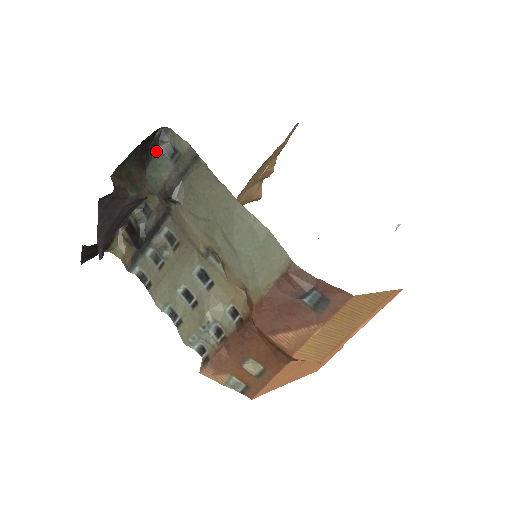
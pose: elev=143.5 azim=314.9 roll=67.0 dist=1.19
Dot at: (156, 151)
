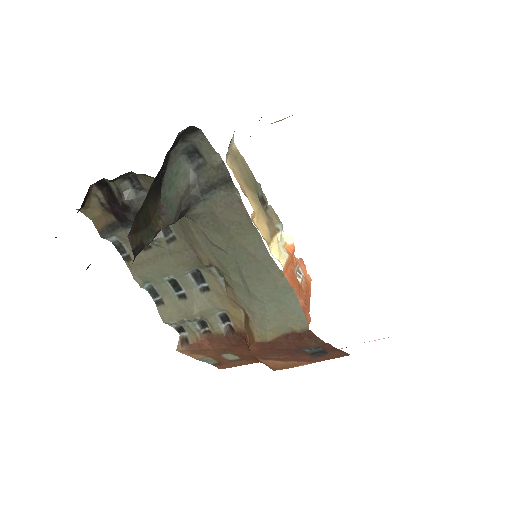
Dot at: (173, 151)
